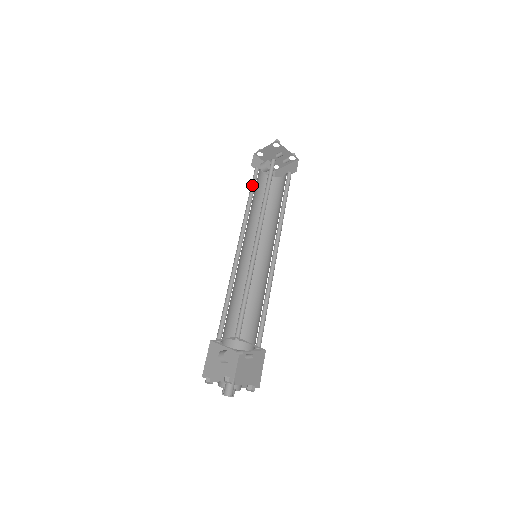
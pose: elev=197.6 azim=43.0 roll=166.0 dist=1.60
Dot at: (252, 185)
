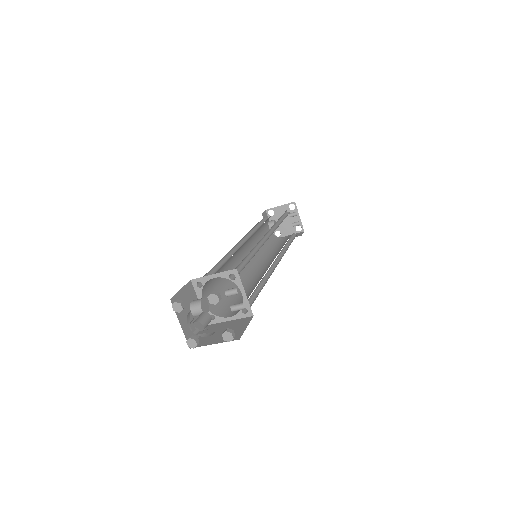
Dot at: (260, 223)
